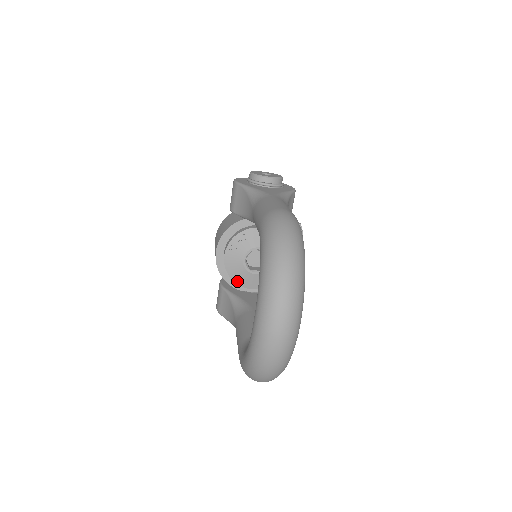
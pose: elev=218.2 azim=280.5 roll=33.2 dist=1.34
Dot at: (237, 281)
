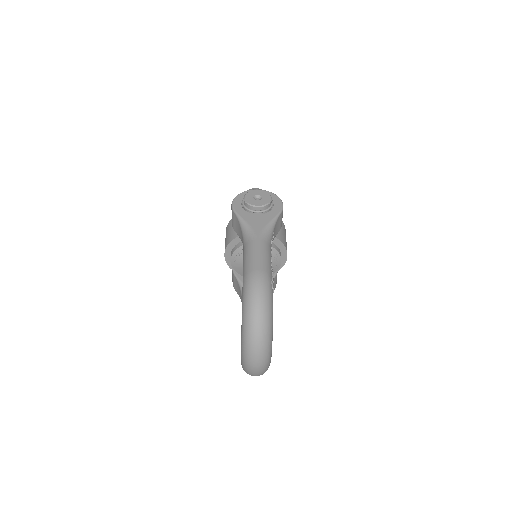
Dot at: occluded
